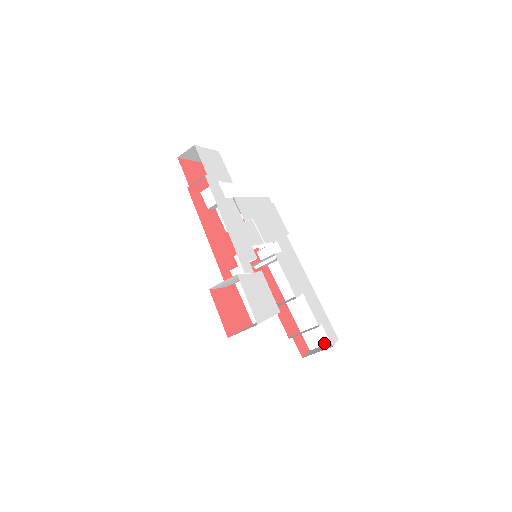
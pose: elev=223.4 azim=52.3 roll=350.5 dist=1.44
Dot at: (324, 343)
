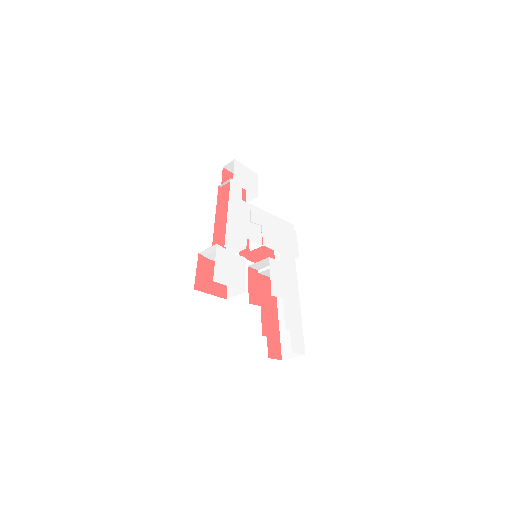
Dot at: (294, 356)
